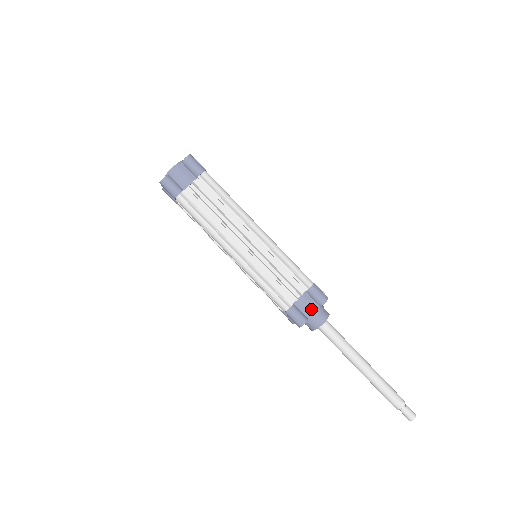
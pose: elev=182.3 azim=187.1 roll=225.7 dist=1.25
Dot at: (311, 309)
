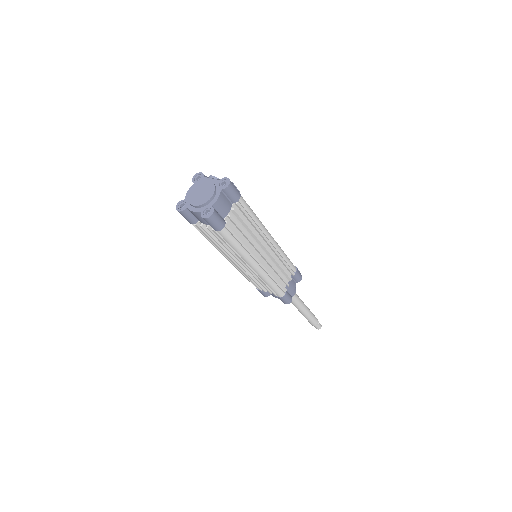
Dot at: (293, 287)
